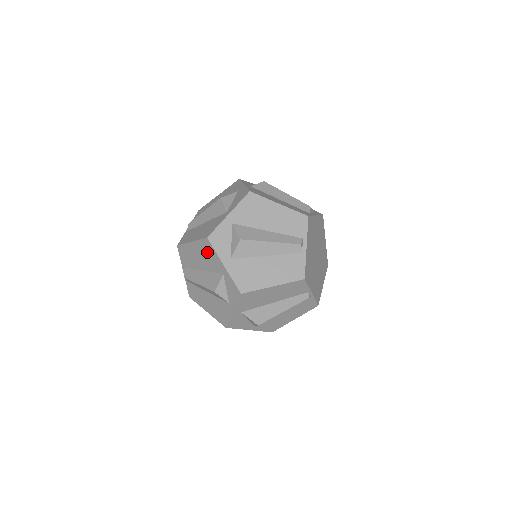
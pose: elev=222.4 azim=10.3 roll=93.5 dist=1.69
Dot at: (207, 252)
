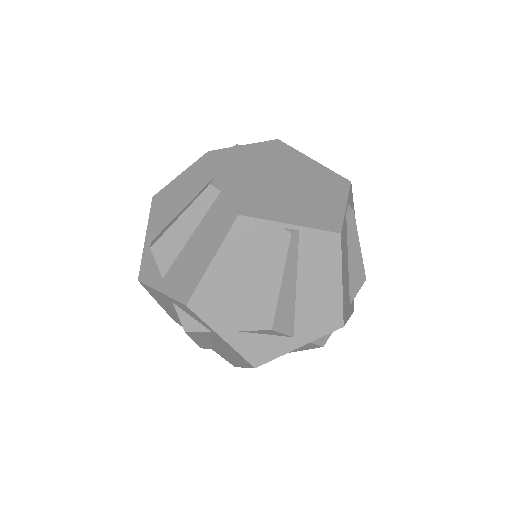
Dot at: (156, 296)
